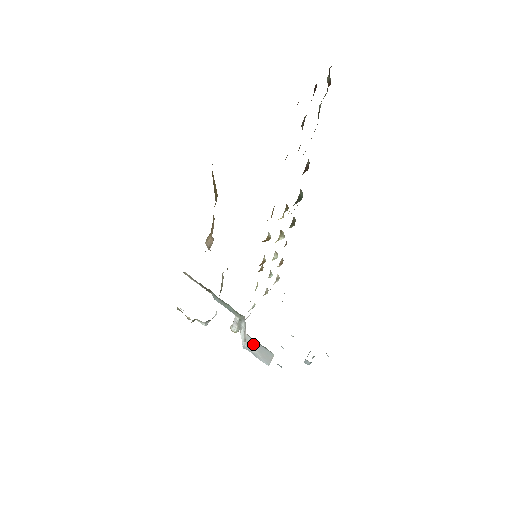
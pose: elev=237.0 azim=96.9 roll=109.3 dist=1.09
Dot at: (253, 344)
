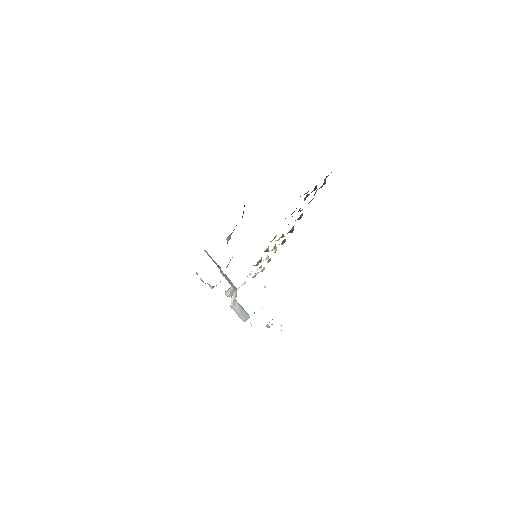
Dot at: (238, 307)
